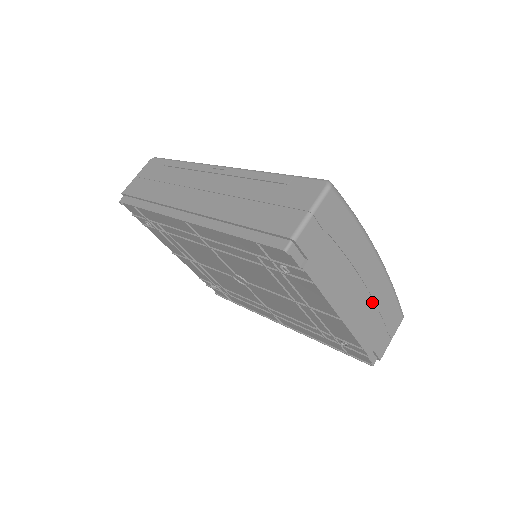
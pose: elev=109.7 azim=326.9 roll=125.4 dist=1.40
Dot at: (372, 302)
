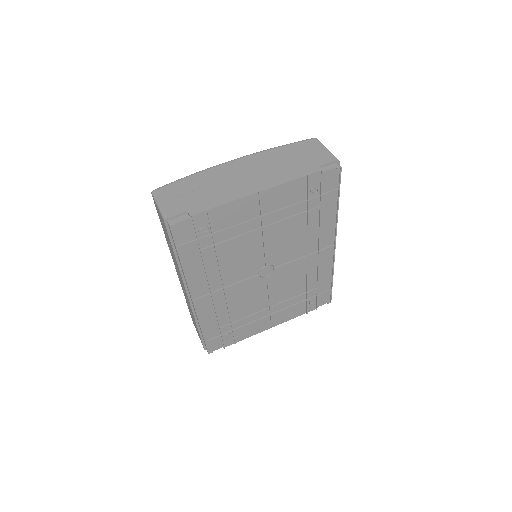
Dot at: (271, 166)
